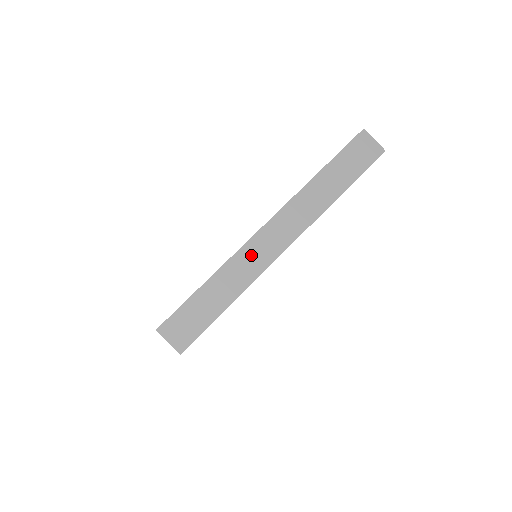
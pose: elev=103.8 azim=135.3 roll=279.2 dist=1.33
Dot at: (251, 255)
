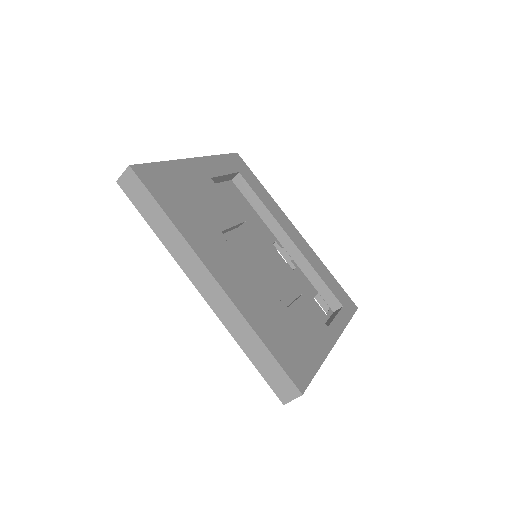
Dot at: occluded
